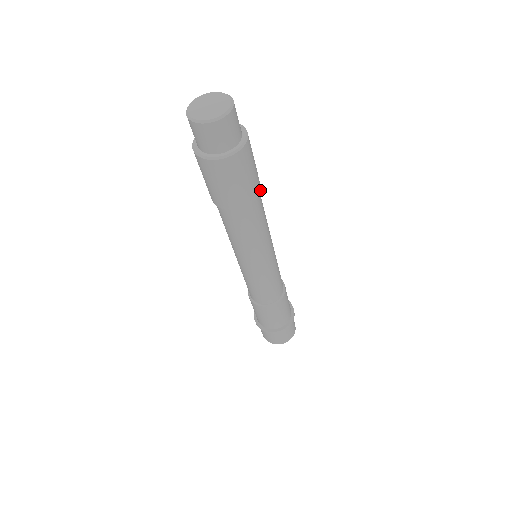
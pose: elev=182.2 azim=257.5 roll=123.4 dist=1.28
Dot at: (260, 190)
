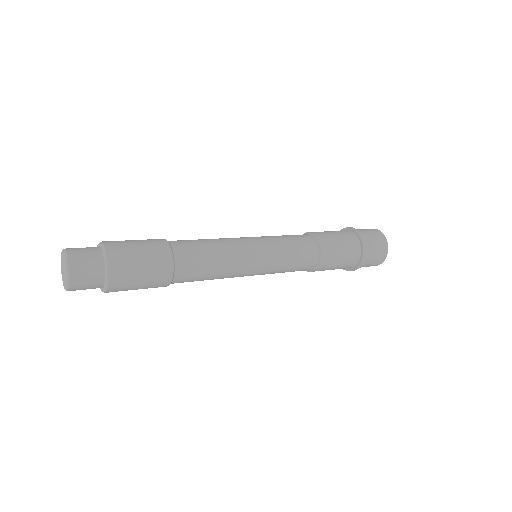
Dot at: (172, 256)
